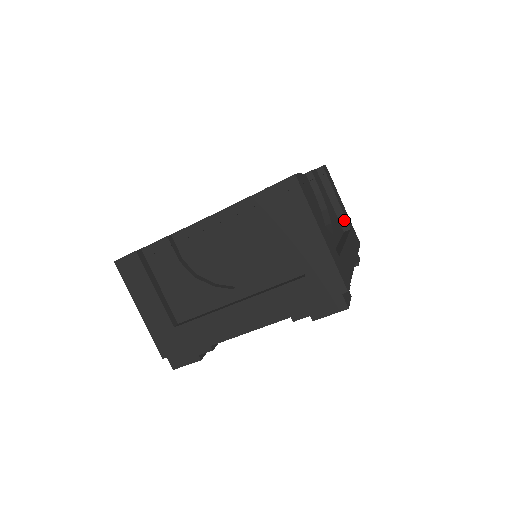
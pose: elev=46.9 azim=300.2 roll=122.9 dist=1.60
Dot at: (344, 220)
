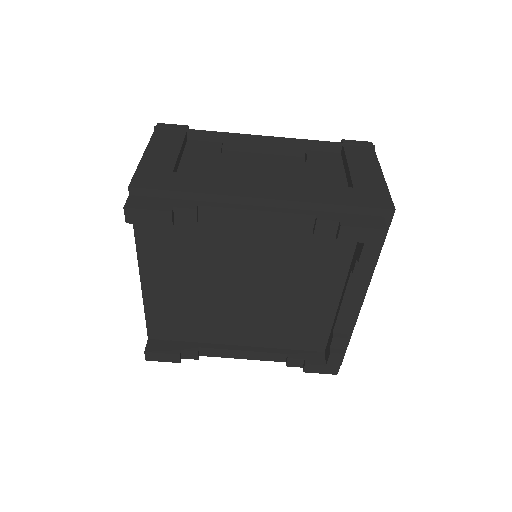
Dot at: occluded
